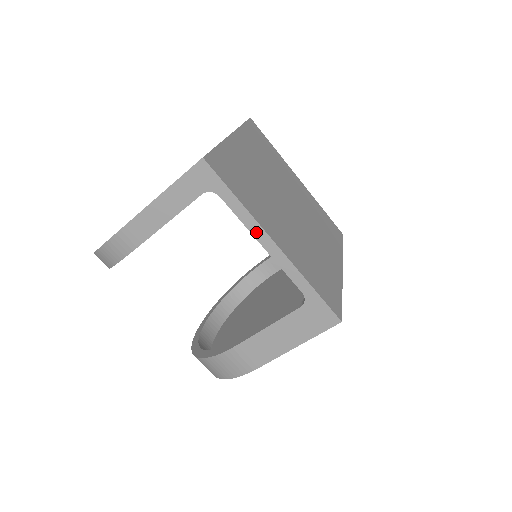
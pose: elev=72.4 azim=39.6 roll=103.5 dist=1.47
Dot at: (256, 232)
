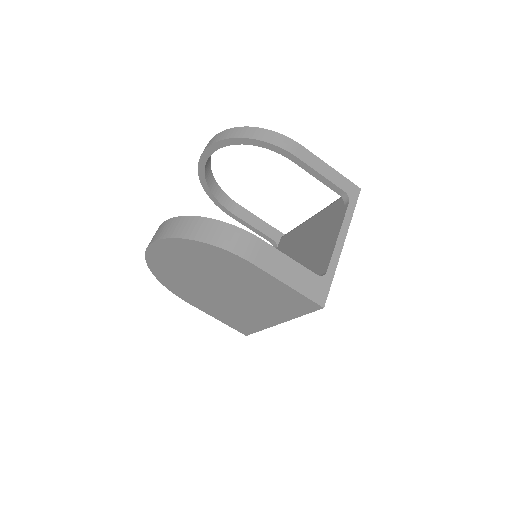
Dot at: (344, 229)
